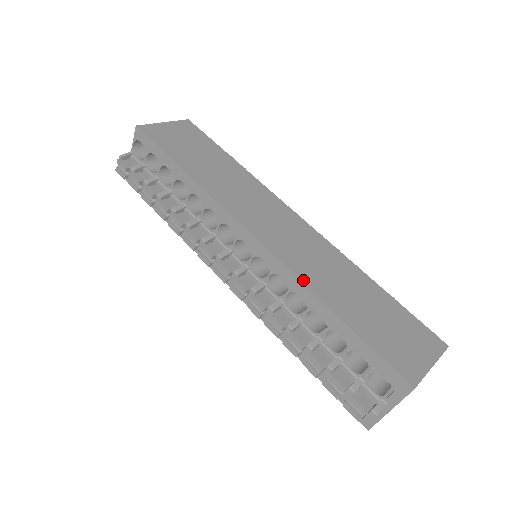
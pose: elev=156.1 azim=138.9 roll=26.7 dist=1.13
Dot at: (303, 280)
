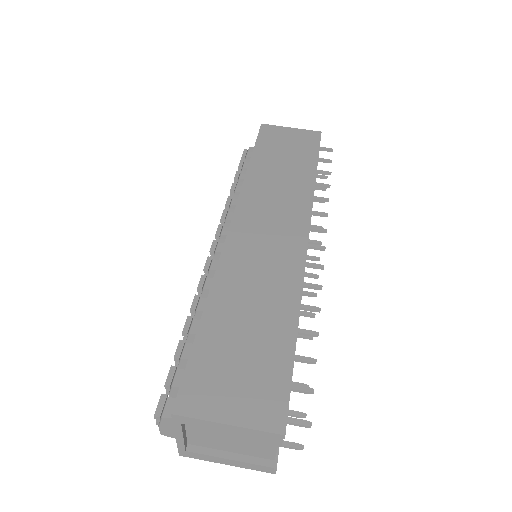
Dot at: (219, 273)
